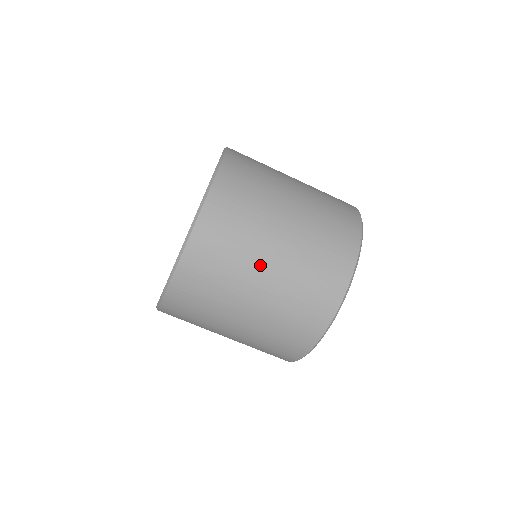
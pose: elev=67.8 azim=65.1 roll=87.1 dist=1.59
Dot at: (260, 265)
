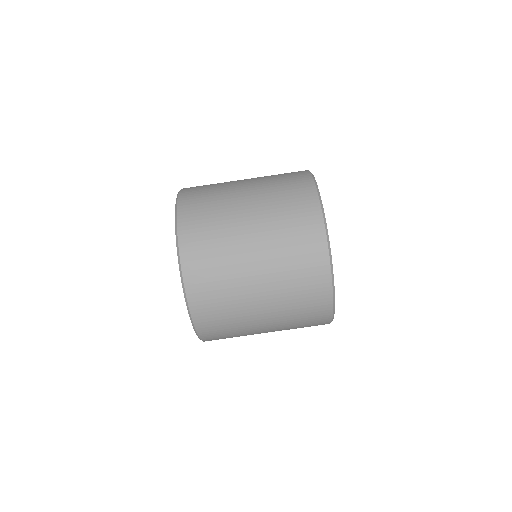
Dot at: (255, 314)
